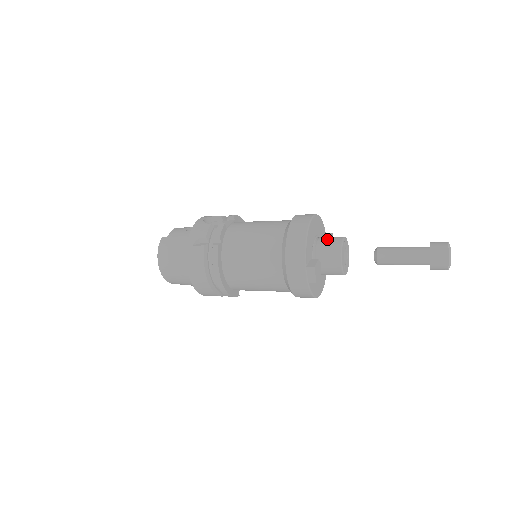
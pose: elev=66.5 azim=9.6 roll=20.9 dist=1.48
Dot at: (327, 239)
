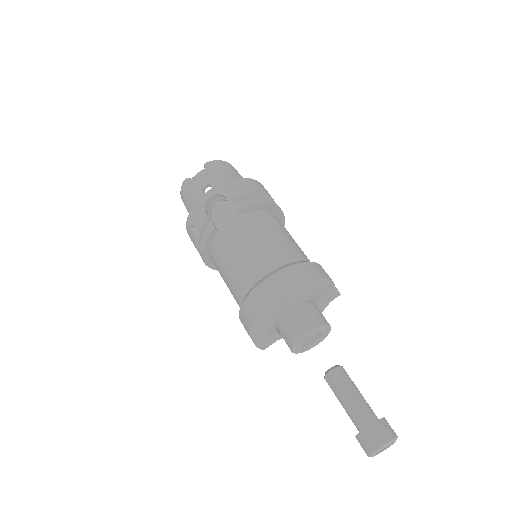
Dot at: (292, 320)
